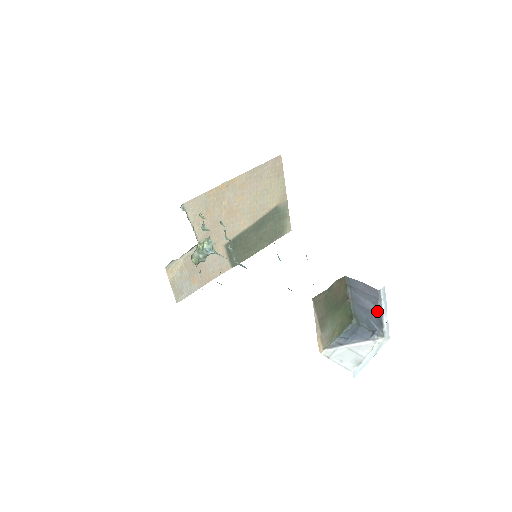
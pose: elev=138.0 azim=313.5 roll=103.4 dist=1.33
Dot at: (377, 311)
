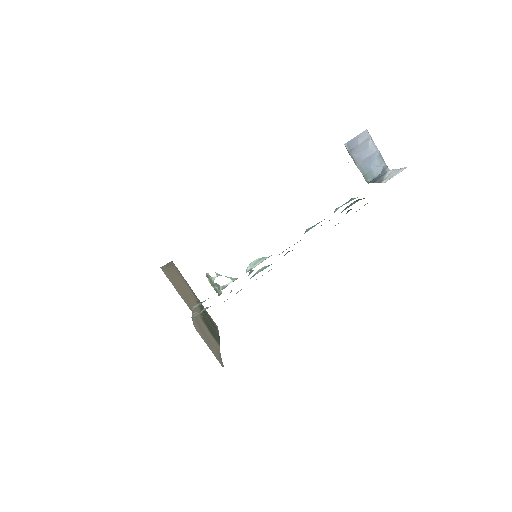
Dot at: (375, 150)
